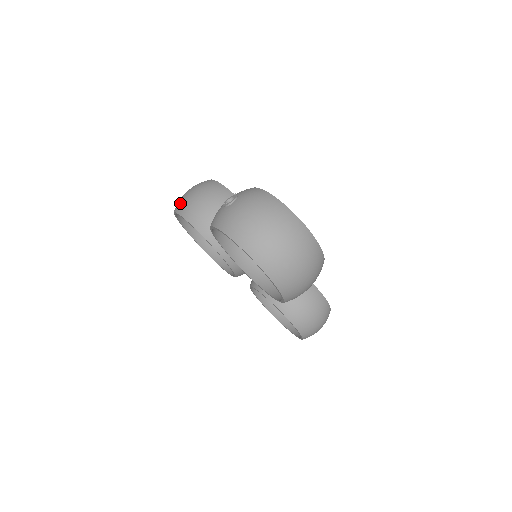
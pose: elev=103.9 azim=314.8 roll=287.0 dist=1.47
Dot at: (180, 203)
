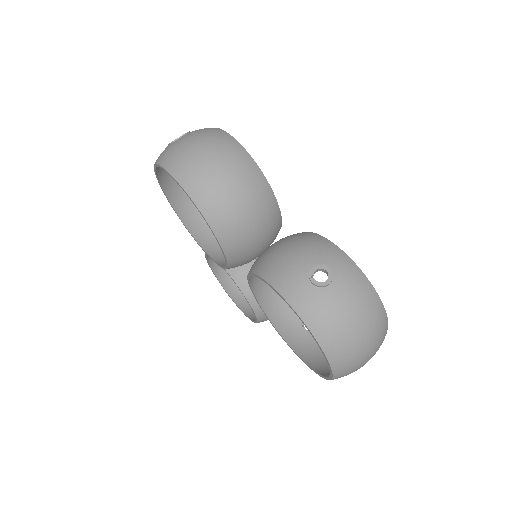
Dot at: (191, 173)
